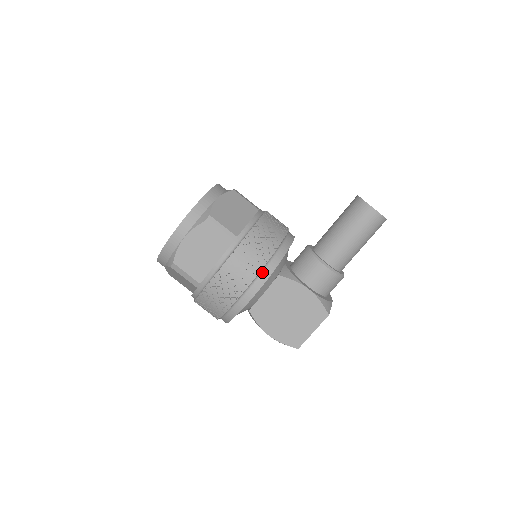
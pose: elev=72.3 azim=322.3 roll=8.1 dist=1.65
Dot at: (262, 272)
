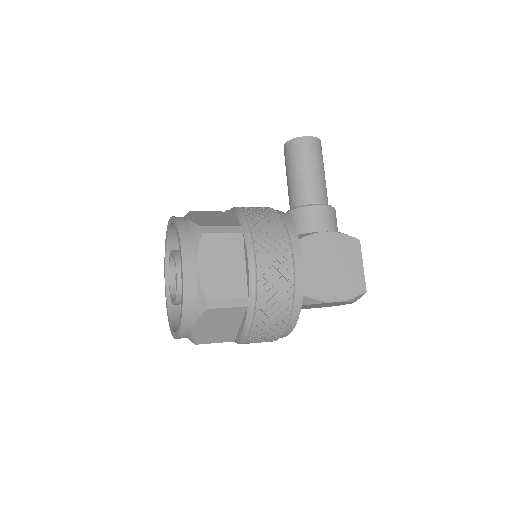
Dot at: (289, 237)
